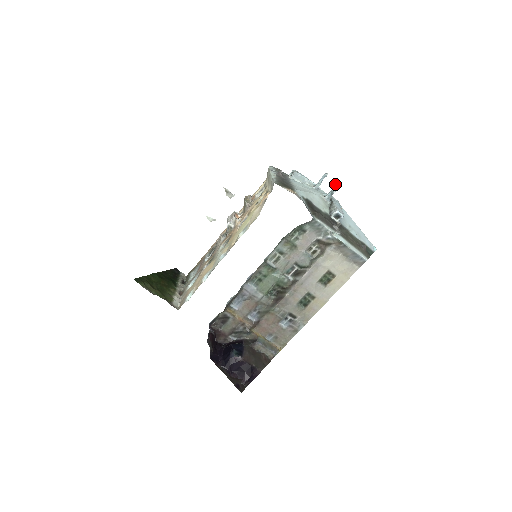
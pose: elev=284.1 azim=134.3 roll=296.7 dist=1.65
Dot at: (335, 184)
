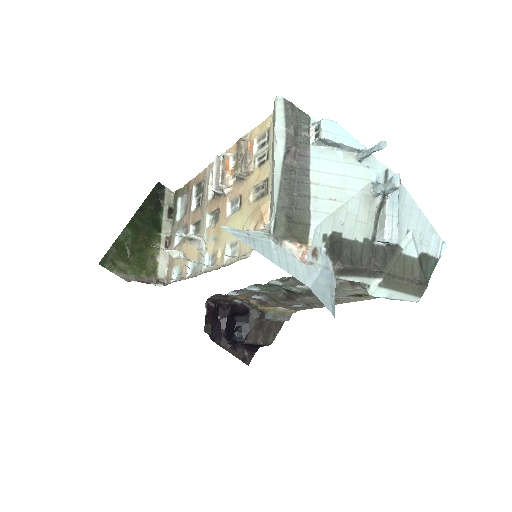
Dot at: (395, 175)
